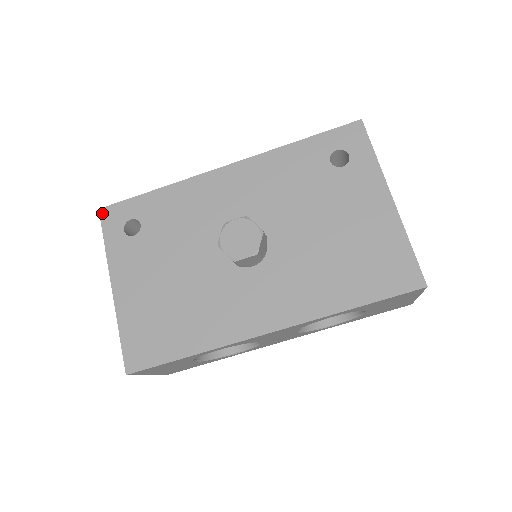
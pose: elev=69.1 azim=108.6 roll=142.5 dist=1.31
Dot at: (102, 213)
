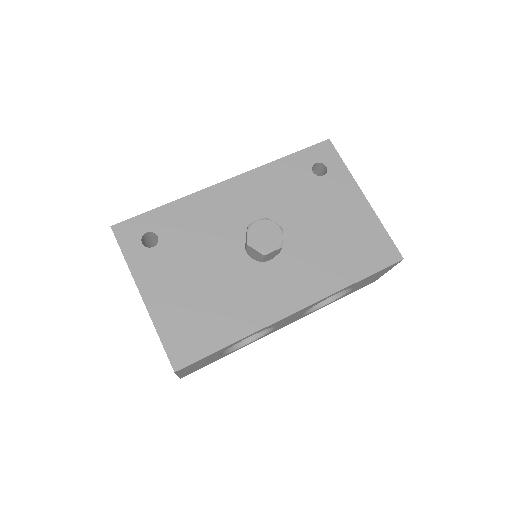
Dot at: (115, 230)
